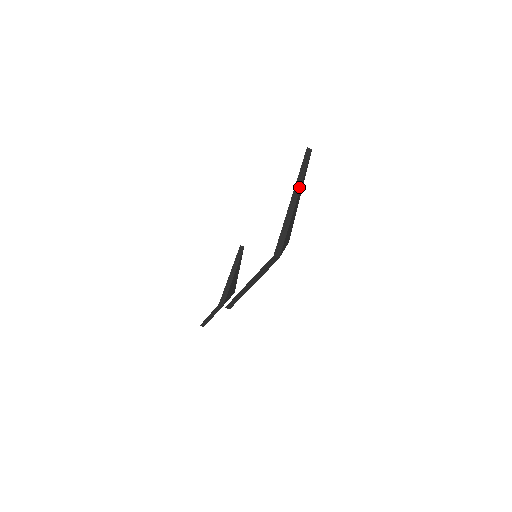
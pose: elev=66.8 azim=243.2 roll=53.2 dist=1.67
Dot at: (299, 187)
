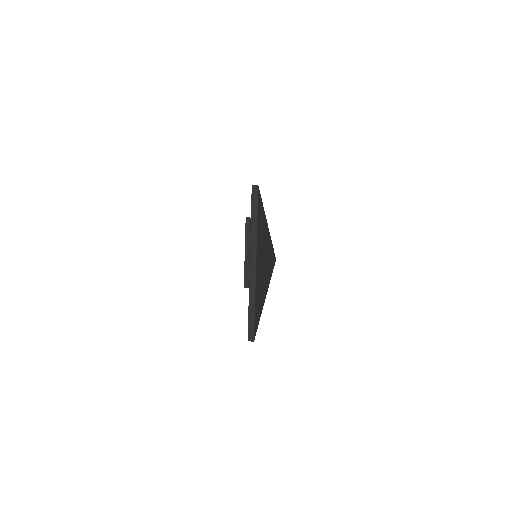
Dot at: (255, 247)
